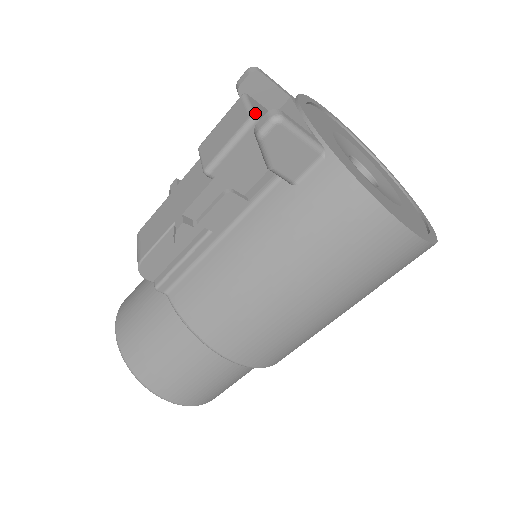
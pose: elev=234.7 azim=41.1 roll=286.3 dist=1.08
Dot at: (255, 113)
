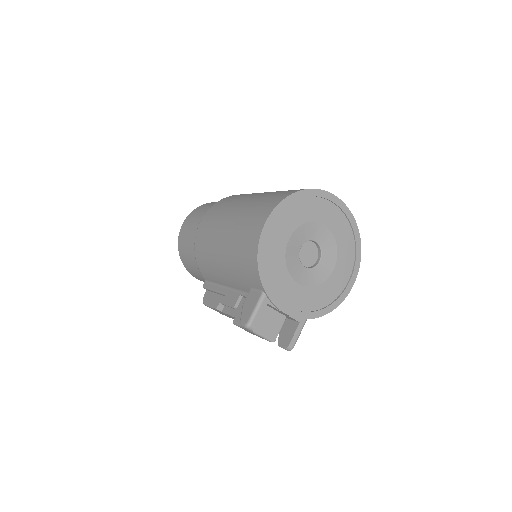
Dot at: (271, 339)
